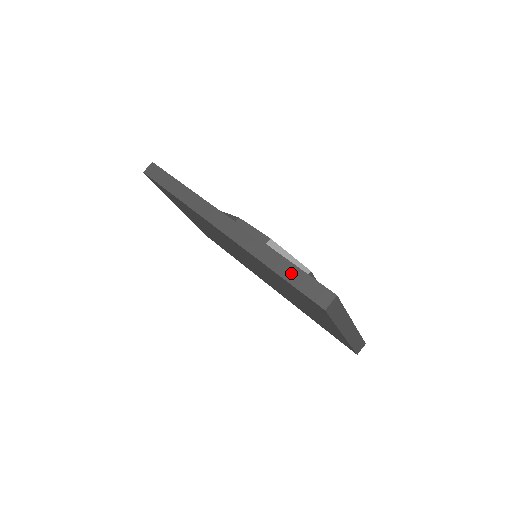
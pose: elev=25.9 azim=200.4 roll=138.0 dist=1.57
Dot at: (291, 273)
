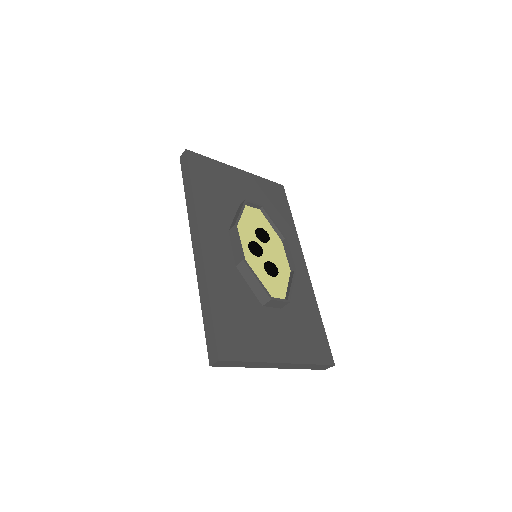
Dot at: (207, 320)
